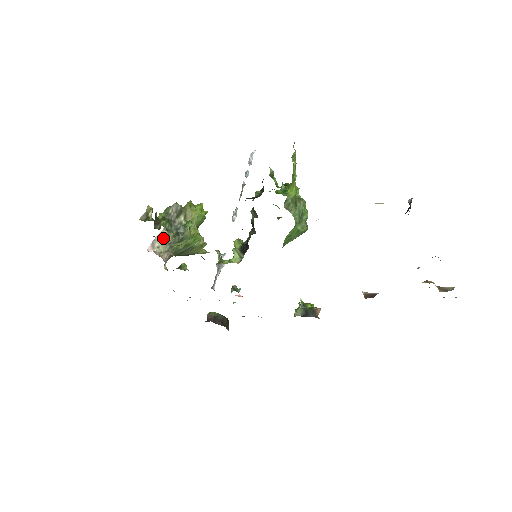
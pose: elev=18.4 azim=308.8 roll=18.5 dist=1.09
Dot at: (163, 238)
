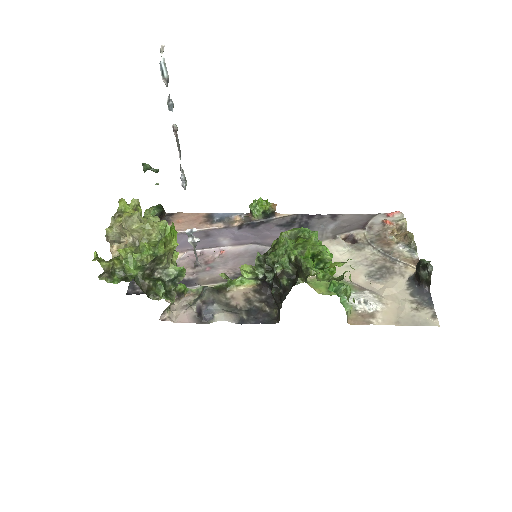
Dot at: occluded
